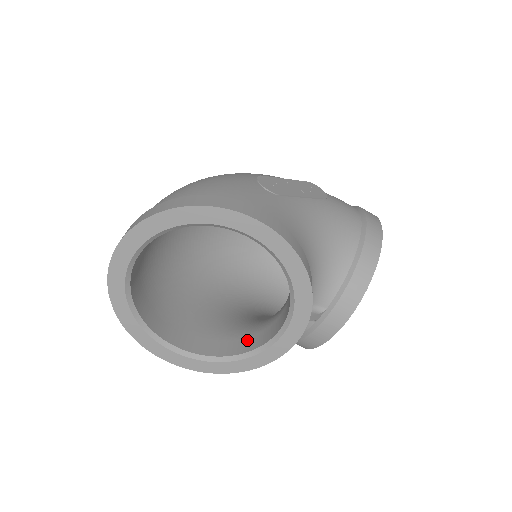
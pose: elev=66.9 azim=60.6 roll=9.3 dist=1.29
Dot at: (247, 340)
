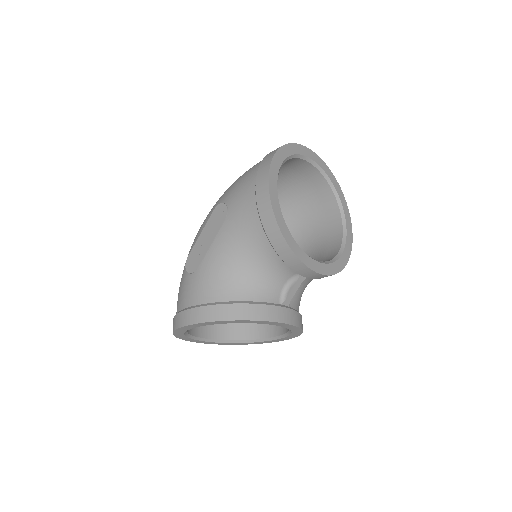
Dot at: occluded
